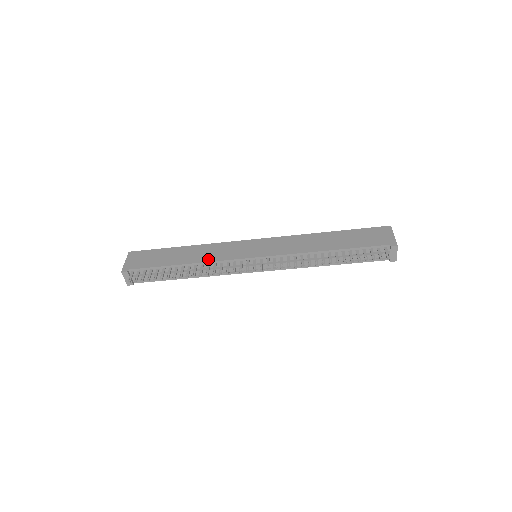
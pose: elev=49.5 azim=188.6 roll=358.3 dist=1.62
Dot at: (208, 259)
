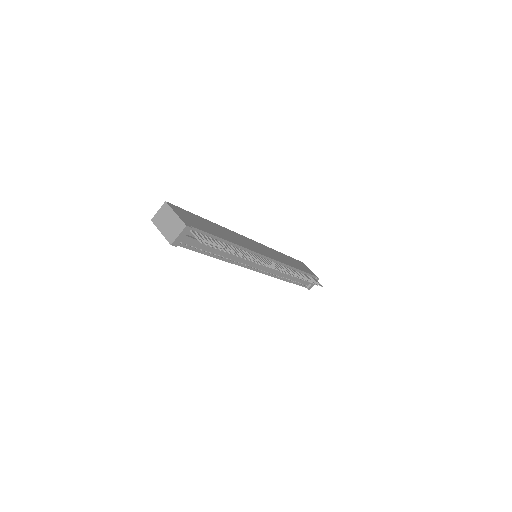
Dot at: (243, 245)
